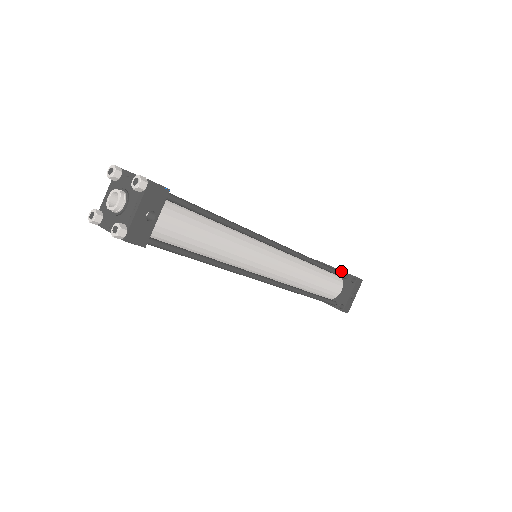
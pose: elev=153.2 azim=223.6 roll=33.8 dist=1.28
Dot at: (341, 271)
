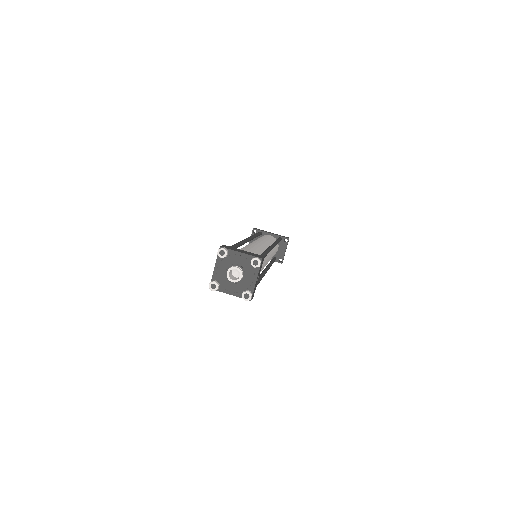
Dot at: (275, 235)
